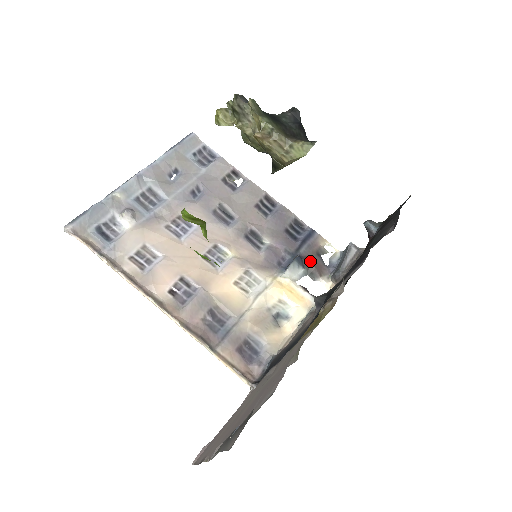
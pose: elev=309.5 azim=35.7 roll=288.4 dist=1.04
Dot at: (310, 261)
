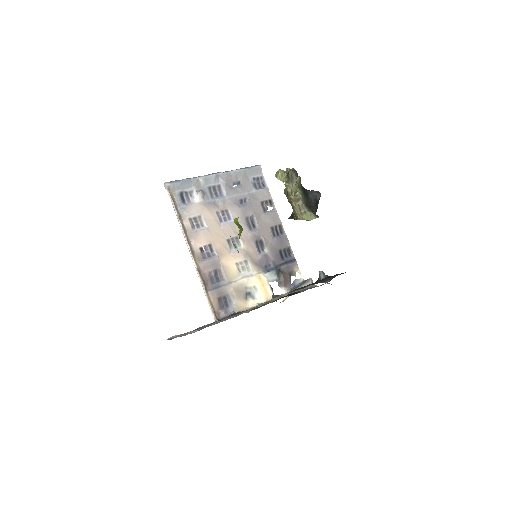
Dot at: (283, 275)
